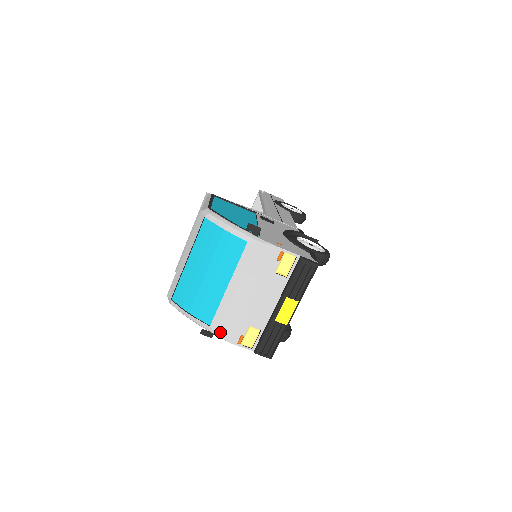
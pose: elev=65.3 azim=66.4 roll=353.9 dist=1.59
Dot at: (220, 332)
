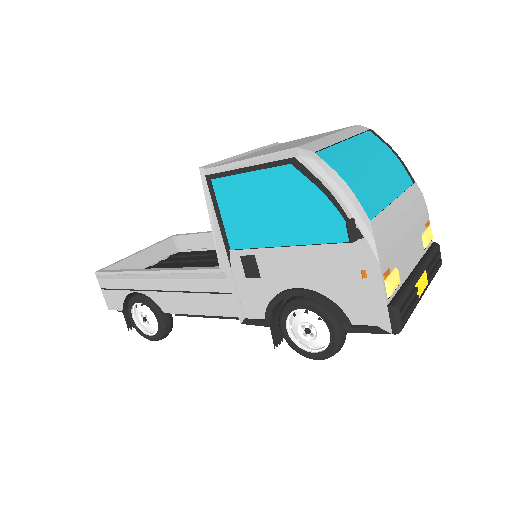
Dot at: (378, 239)
